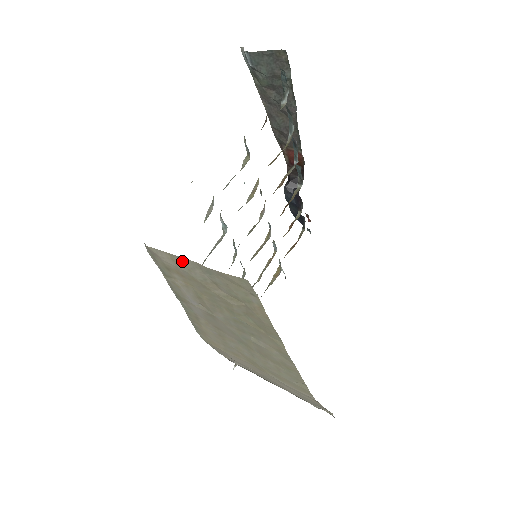
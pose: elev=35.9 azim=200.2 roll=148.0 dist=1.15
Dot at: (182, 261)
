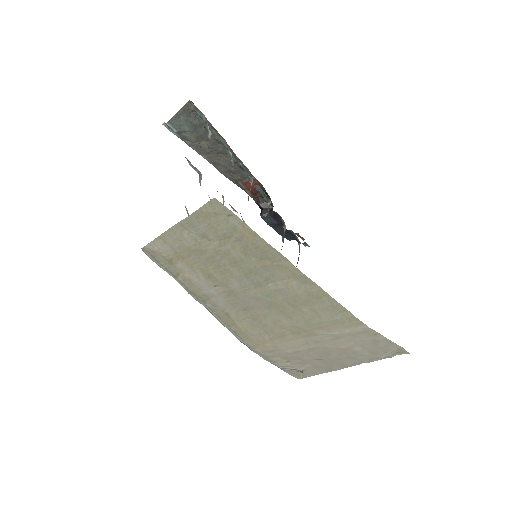
Dot at: (171, 235)
